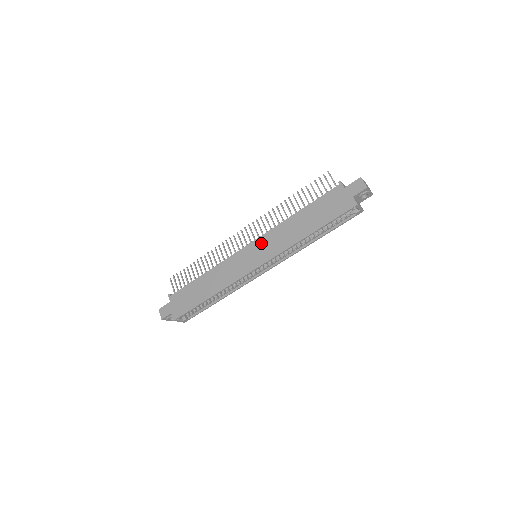
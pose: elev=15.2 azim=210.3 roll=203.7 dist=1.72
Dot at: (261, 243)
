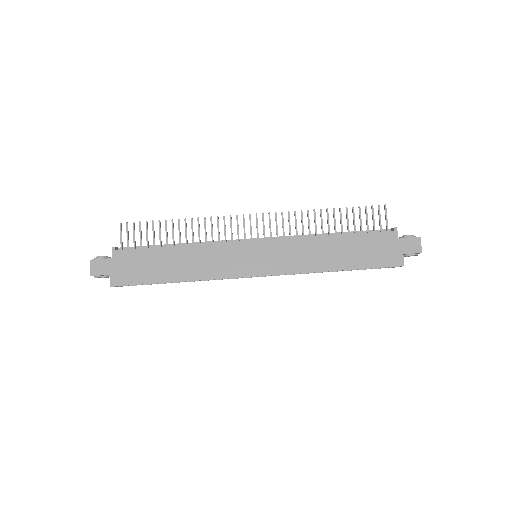
Dot at: (274, 248)
